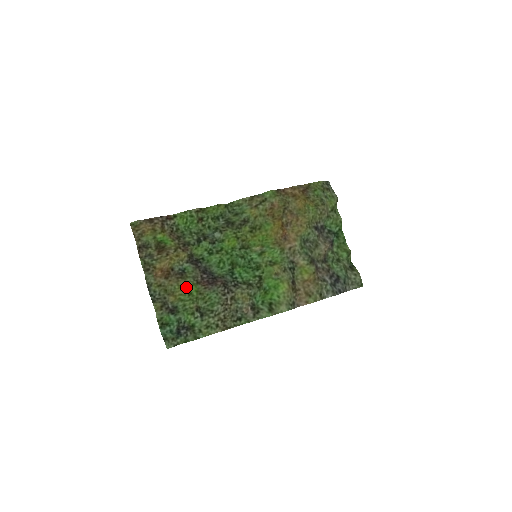
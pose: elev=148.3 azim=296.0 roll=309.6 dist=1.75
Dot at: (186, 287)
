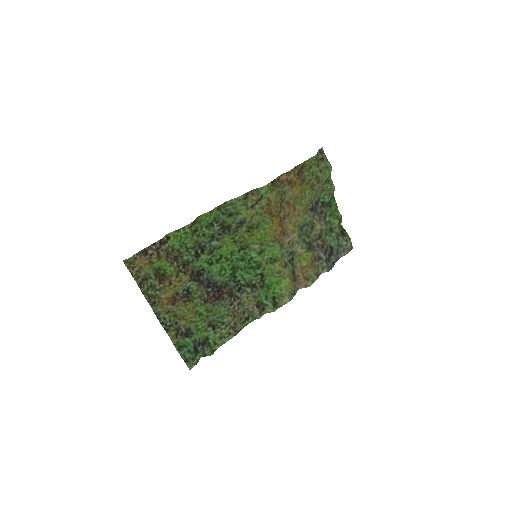
Dot at: (195, 309)
